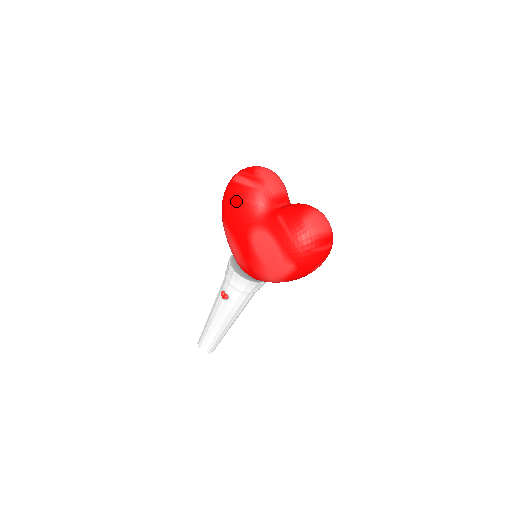
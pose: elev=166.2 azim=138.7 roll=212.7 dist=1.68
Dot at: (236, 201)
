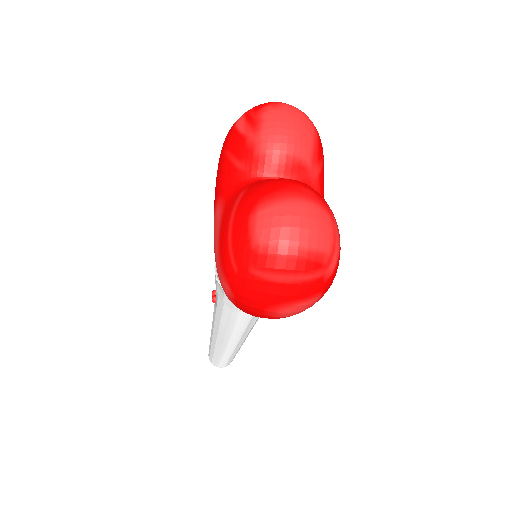
Dot at: (221, 152)
